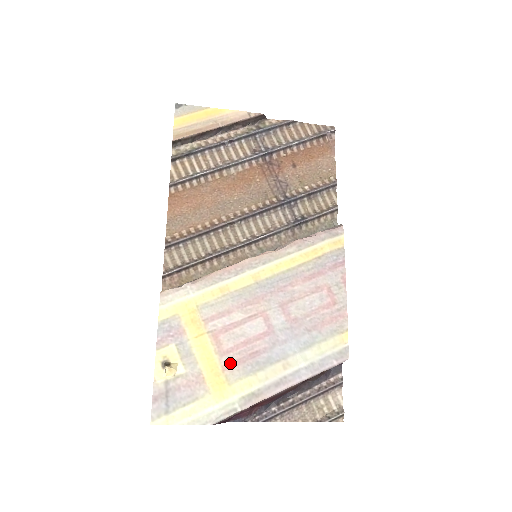
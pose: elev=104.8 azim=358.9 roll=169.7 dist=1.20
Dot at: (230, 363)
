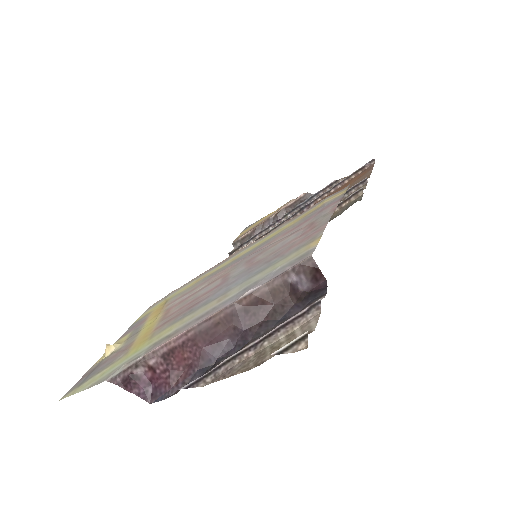
Dot at: (165, 322)
